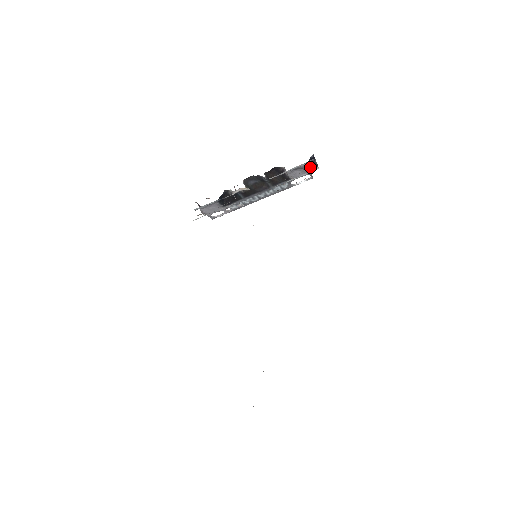
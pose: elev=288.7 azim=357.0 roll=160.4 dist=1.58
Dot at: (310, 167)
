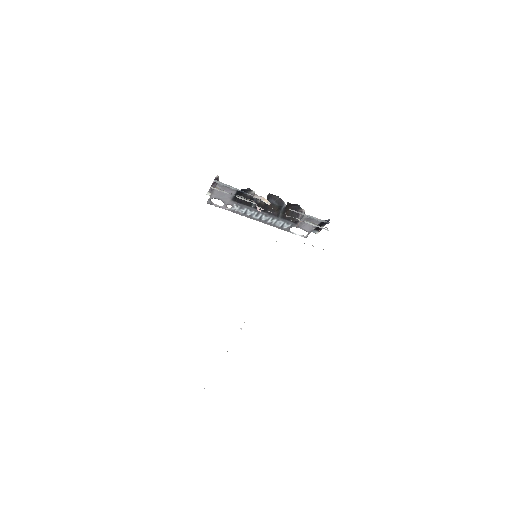
Dot at: (317, 227)
